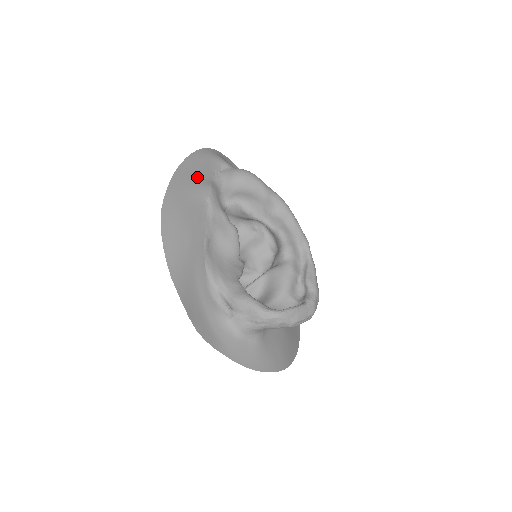
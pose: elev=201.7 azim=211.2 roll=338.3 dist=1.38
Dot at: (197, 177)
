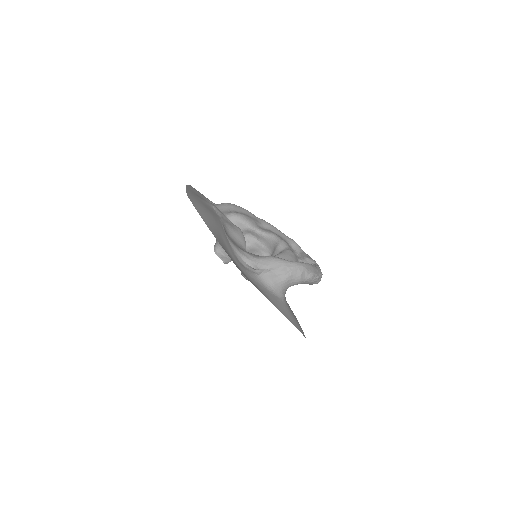
Dot at: (200, 197)
